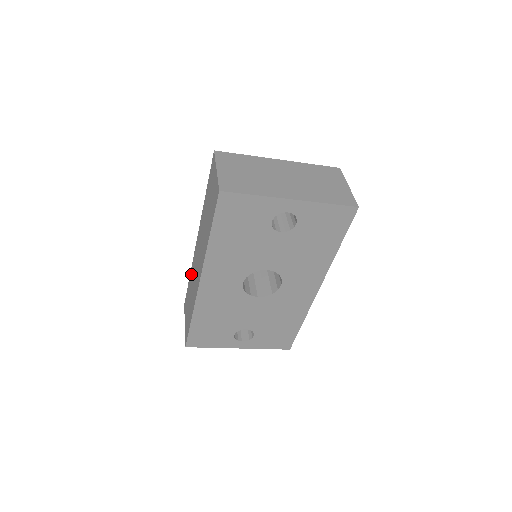
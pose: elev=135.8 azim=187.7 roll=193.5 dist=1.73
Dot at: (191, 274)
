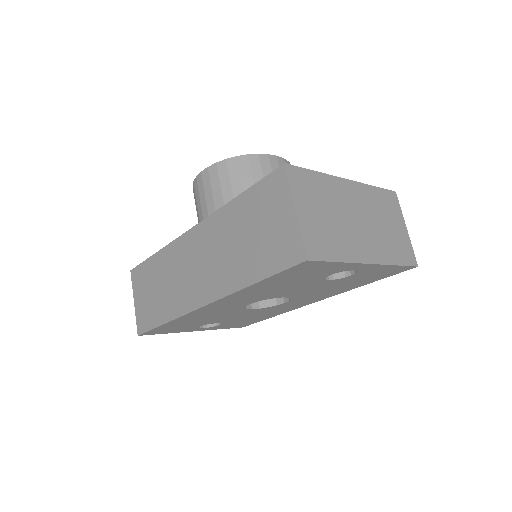
Dot at: (164, 258)
